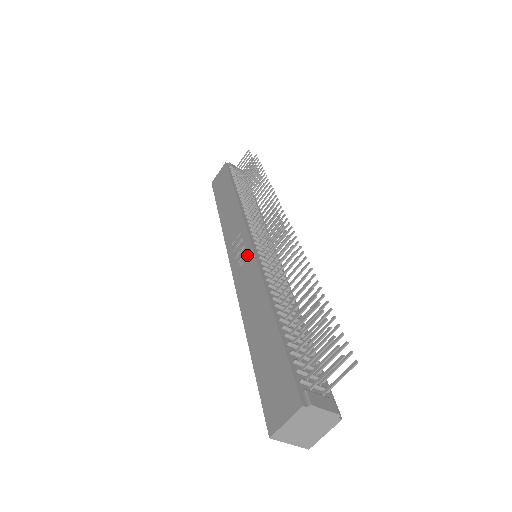
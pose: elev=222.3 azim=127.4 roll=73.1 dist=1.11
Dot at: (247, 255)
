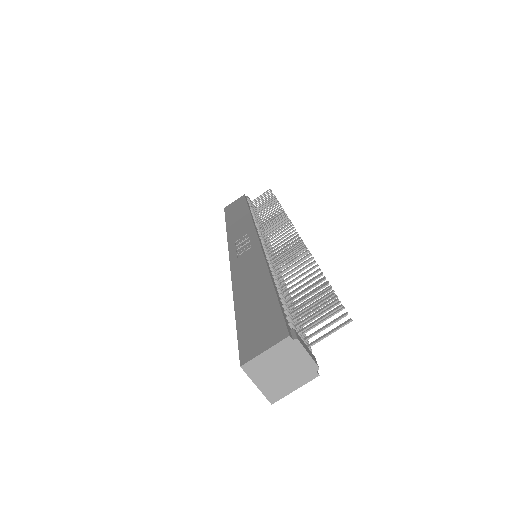
Dot at: (251, 246)
